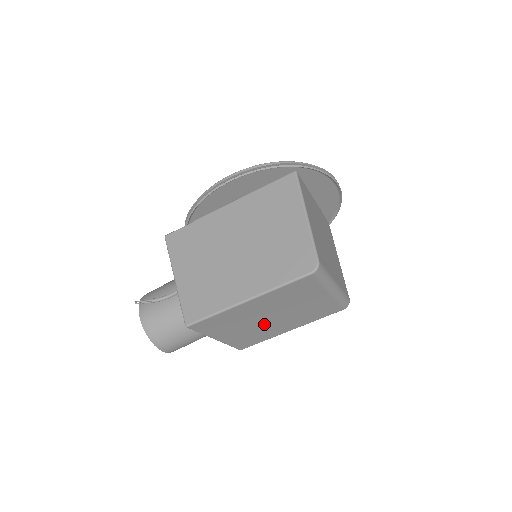
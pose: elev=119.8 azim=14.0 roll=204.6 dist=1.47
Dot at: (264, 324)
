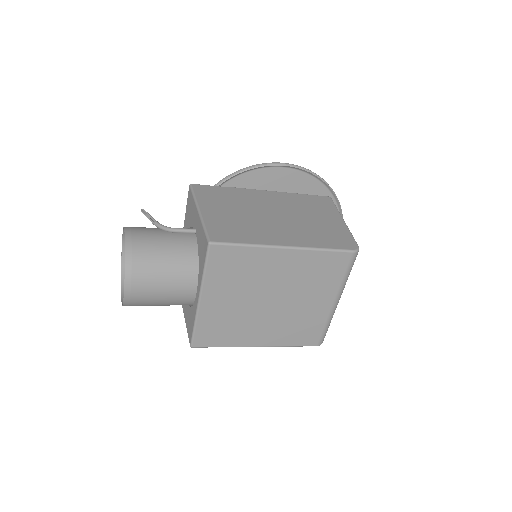
Dot at: (255, 309)
